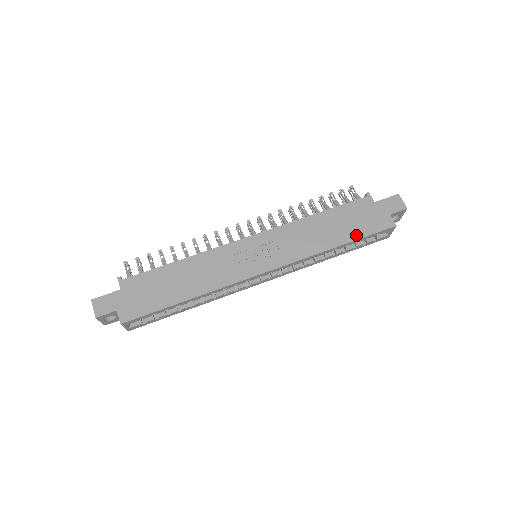
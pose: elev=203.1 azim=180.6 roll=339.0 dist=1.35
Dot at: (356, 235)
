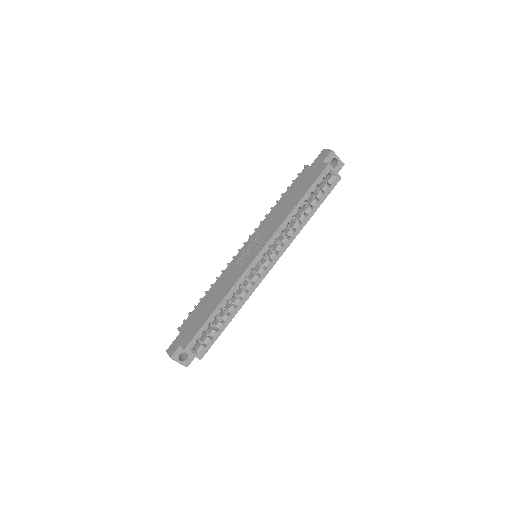
Dot at: (305, 190)
